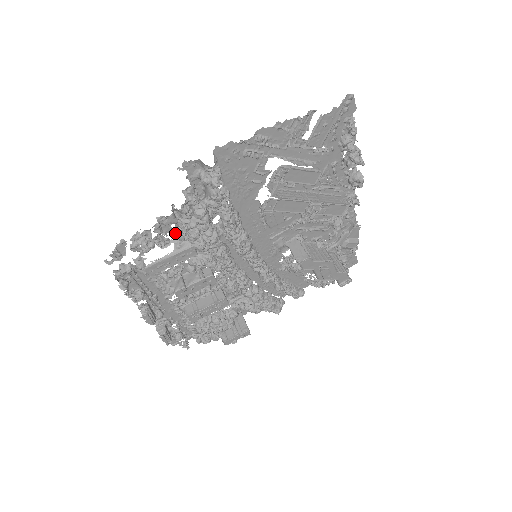
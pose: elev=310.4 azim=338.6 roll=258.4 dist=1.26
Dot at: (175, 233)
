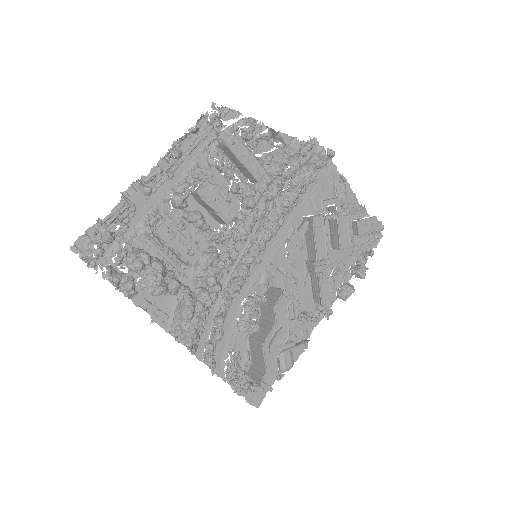
Dot at: (263, 156)
